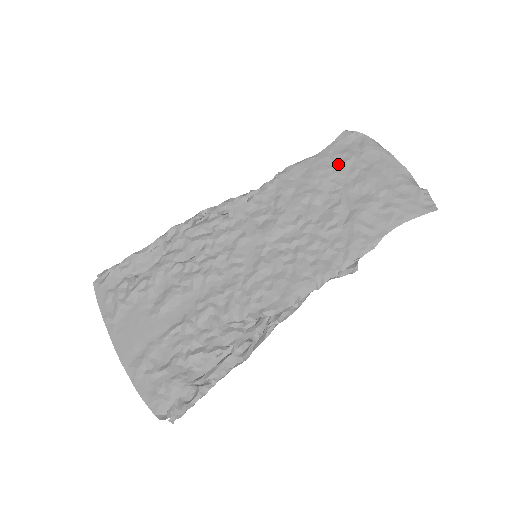
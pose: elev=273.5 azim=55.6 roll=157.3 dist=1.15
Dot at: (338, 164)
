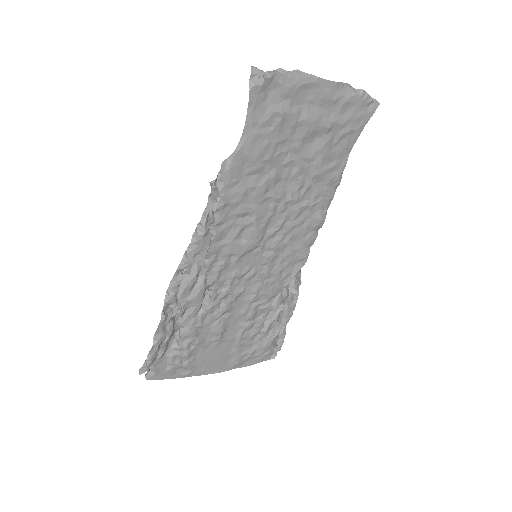
Dot at: (272, 133)
